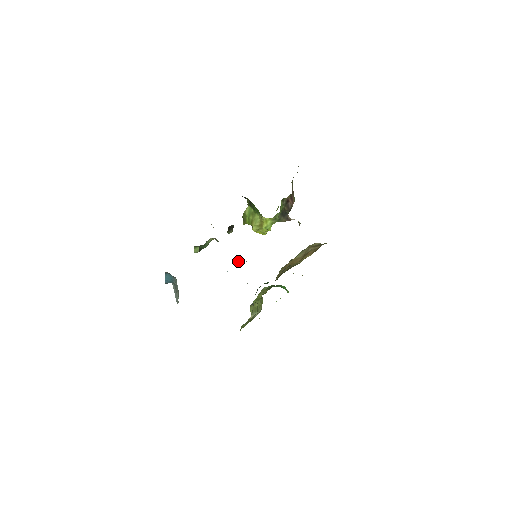
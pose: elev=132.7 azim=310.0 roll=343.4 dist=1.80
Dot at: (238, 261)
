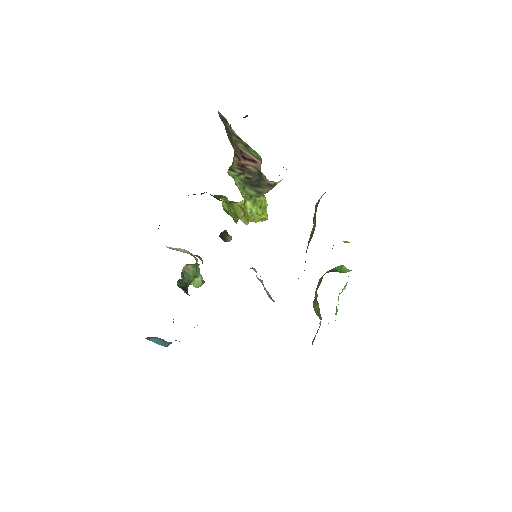
Dot at: occluded
